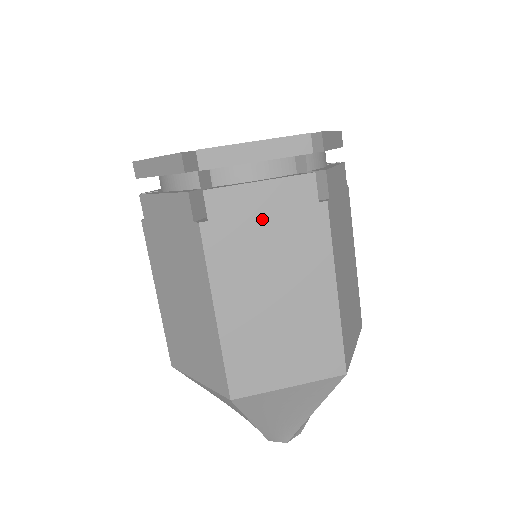
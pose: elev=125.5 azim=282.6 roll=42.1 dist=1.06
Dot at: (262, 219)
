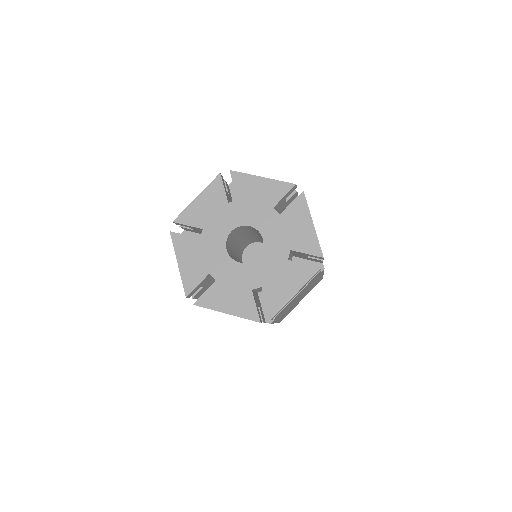
Dot at: occluded
